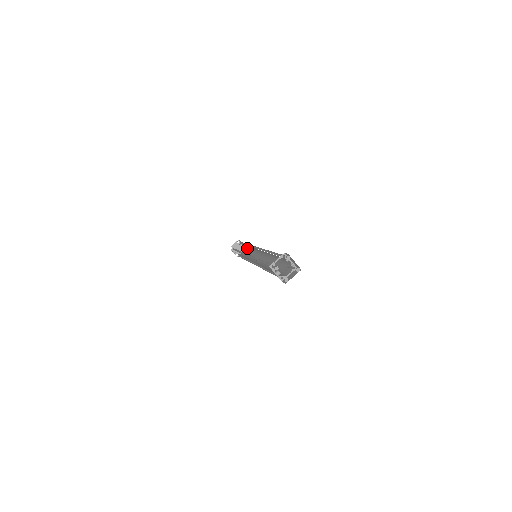
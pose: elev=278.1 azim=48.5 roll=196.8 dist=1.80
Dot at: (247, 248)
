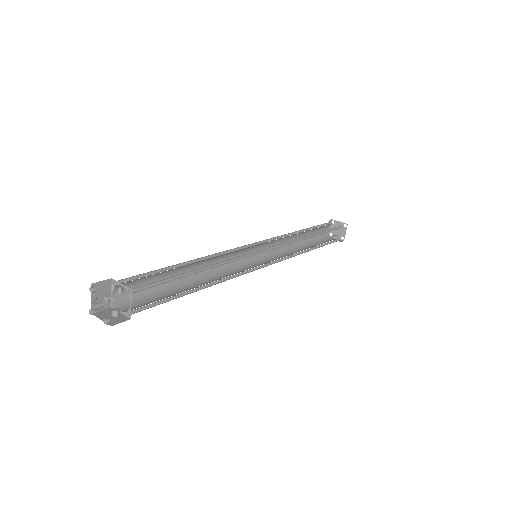
Dot at: occluded
